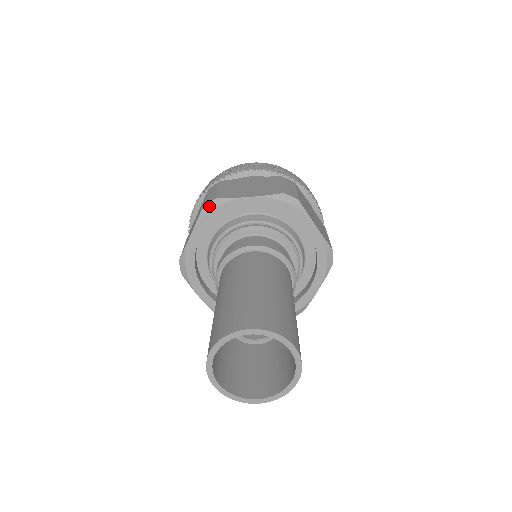
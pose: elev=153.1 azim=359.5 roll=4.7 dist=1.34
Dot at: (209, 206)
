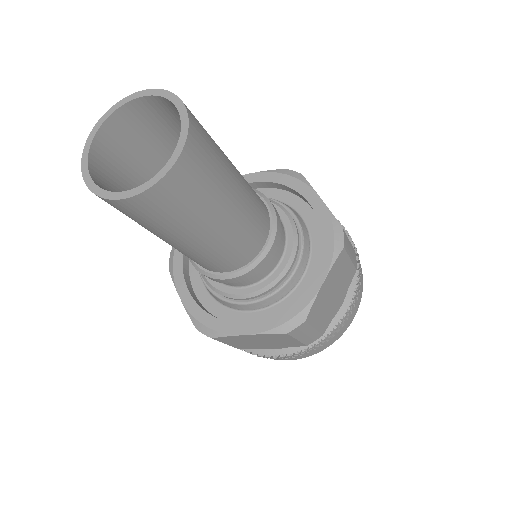
Dot at: (170, 262)
